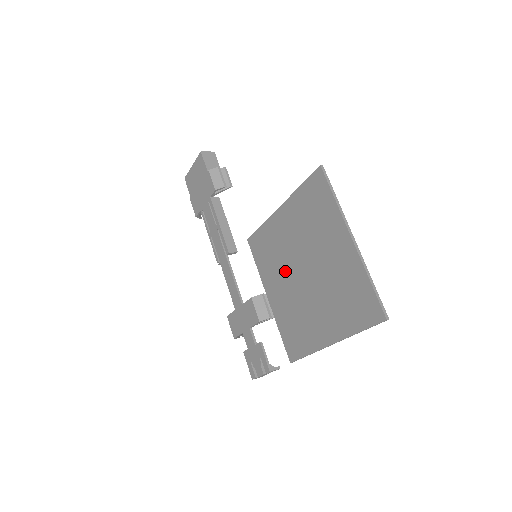
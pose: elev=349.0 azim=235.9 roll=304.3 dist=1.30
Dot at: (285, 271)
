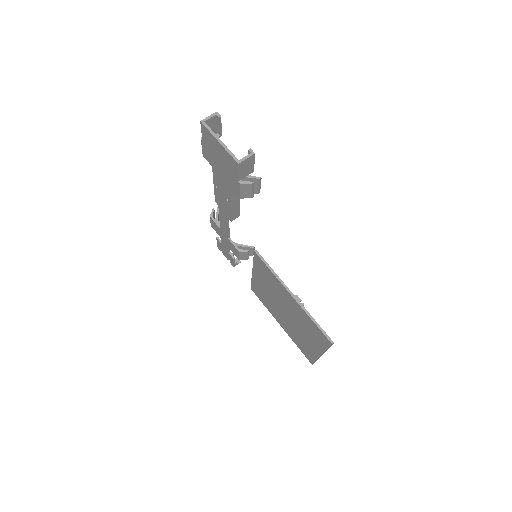
Dot at: (273, 294)
